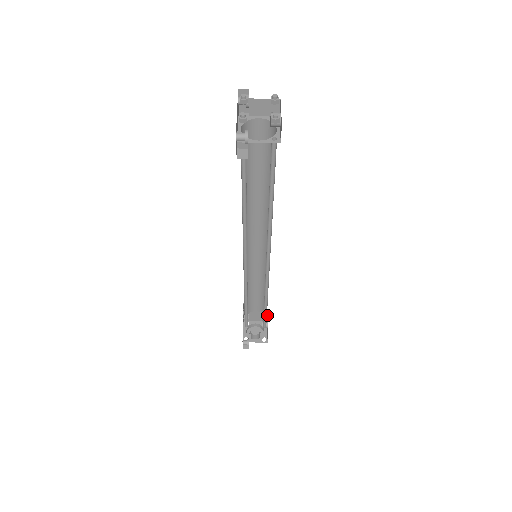
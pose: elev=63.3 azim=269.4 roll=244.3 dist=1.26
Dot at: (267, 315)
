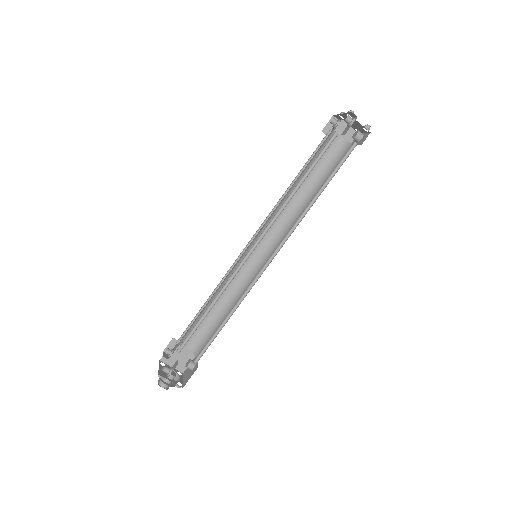
Dot at: occluded
